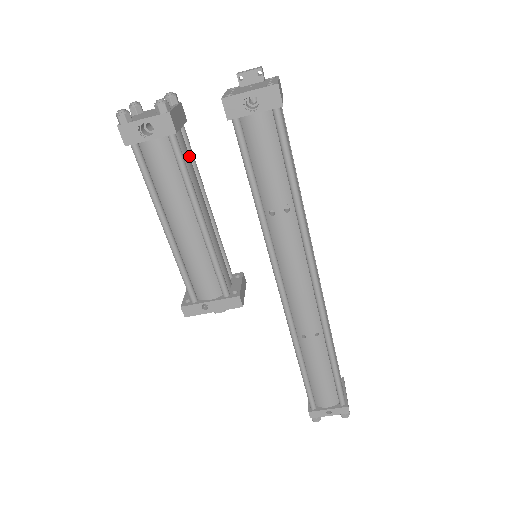
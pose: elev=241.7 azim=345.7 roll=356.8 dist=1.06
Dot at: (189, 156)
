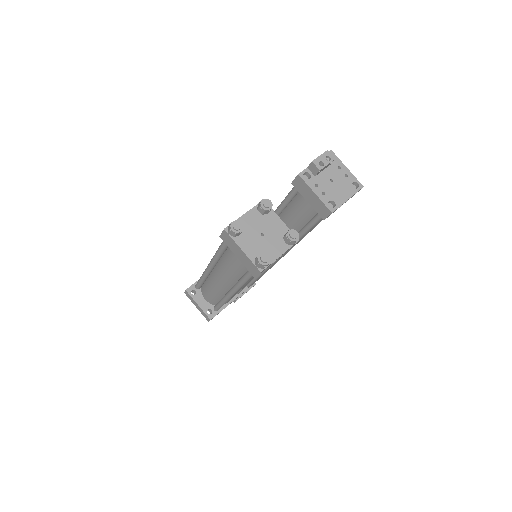
Dot at: occluded
